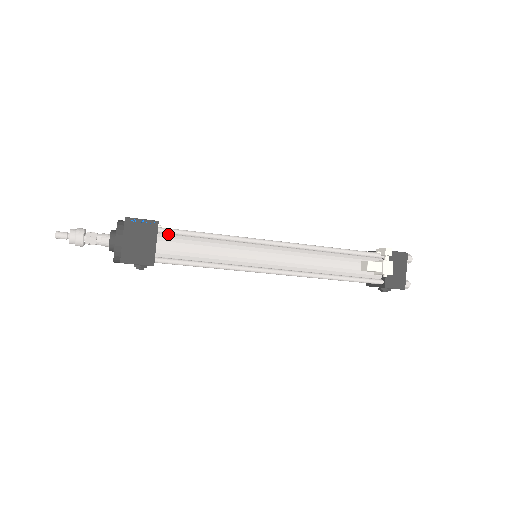
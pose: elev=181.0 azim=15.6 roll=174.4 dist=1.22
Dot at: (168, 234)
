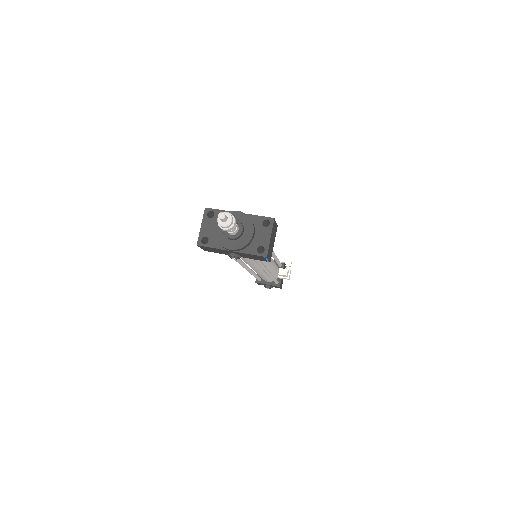
Dot at: occluded
